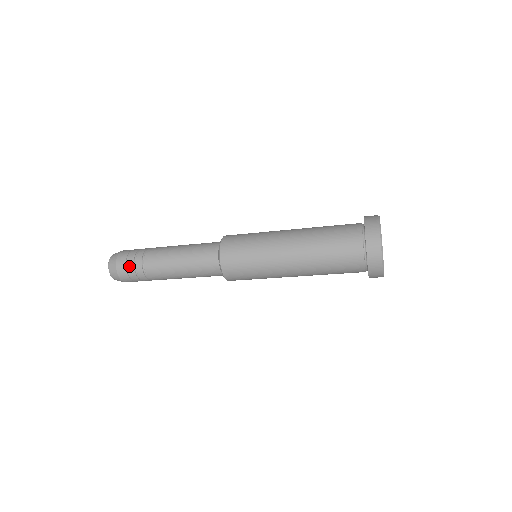
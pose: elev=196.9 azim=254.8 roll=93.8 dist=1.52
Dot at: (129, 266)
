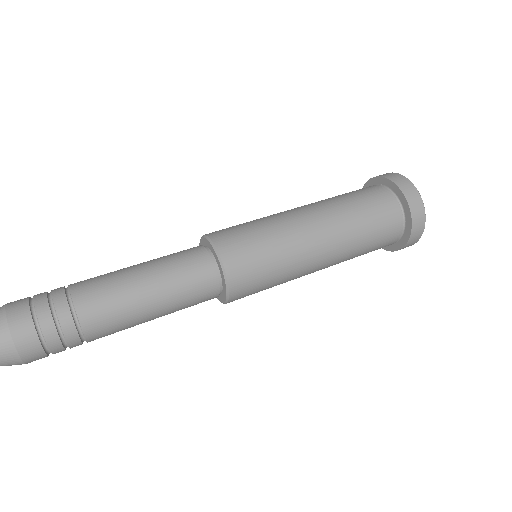
Dot at: (43, 327)
